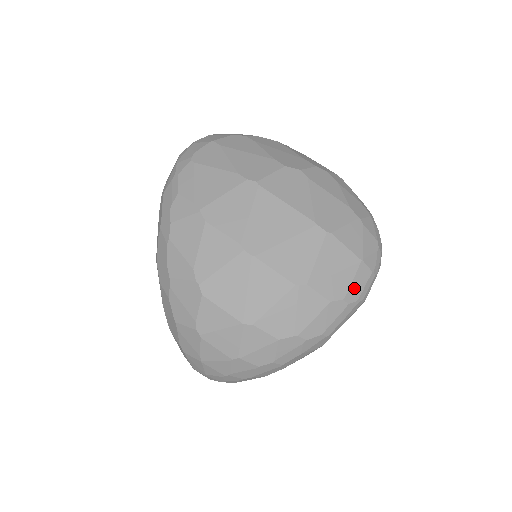
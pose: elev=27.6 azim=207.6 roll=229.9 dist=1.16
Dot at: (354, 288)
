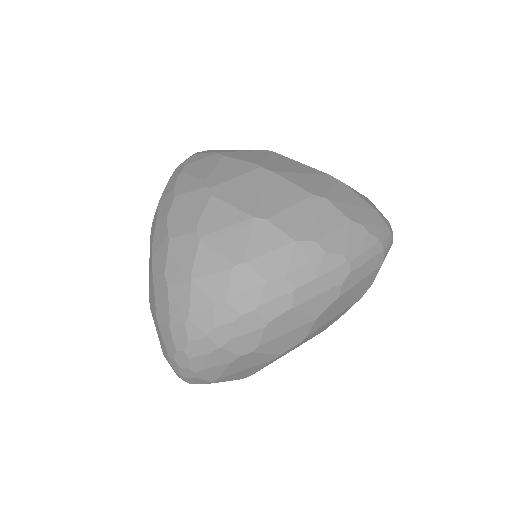
Dot at: (372, 225)
